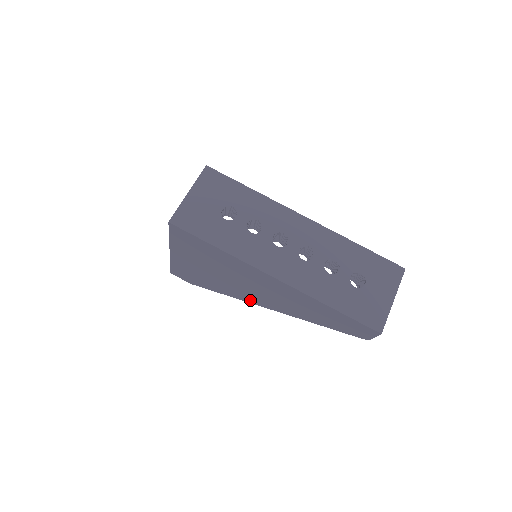
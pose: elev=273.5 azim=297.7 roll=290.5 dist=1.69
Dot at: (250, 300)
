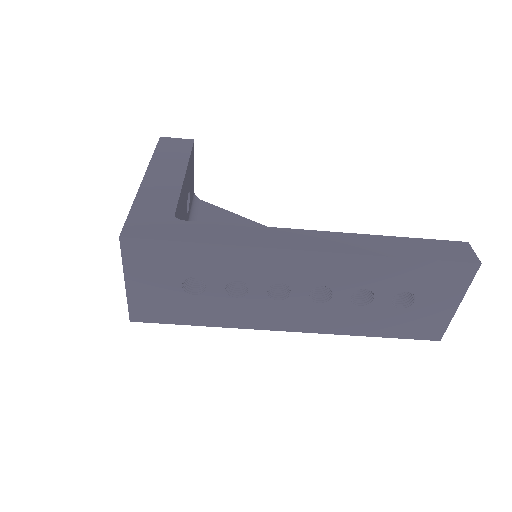
Dot at: occluded
